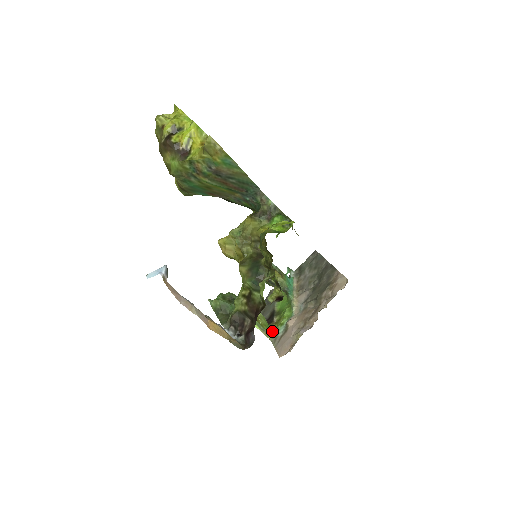
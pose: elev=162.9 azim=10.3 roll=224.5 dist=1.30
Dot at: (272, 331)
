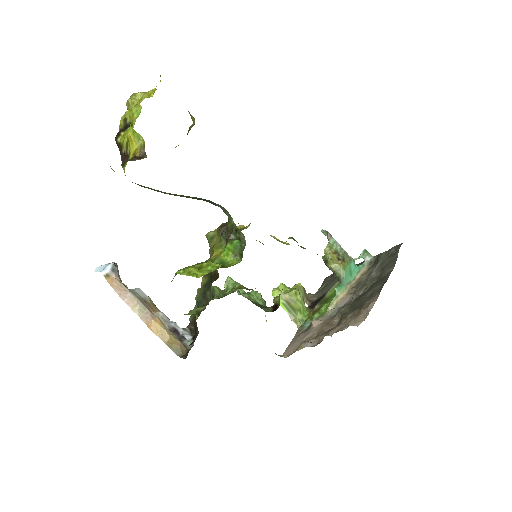
Dot at: (303, 319)
